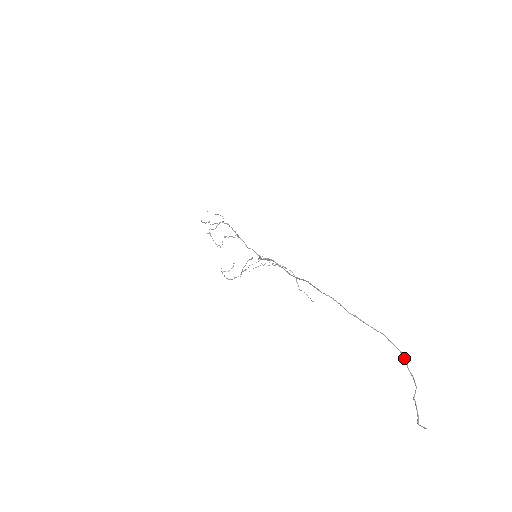
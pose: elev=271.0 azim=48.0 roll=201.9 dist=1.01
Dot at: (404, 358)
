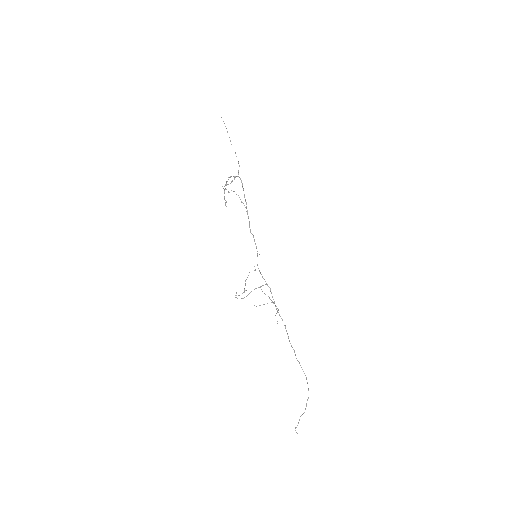
Dot at: occluded
